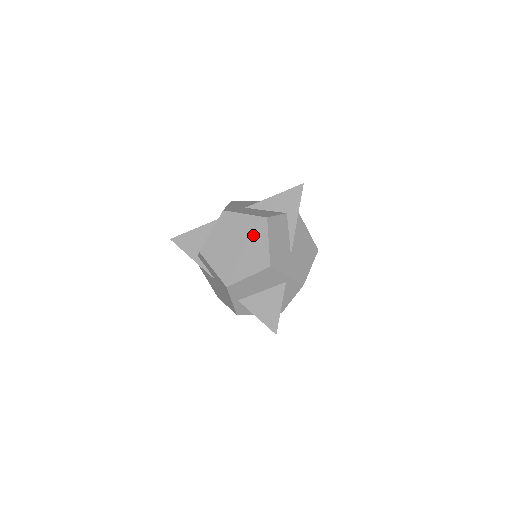
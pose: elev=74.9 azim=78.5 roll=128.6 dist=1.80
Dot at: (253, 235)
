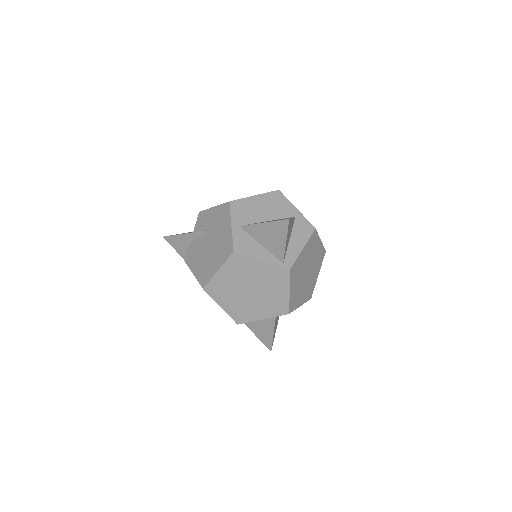
Dot at: occluded
